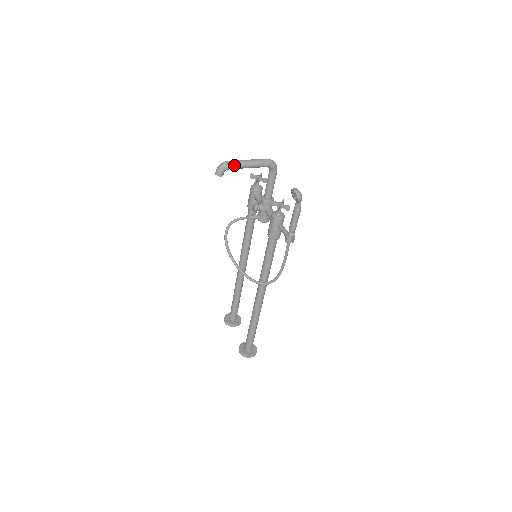
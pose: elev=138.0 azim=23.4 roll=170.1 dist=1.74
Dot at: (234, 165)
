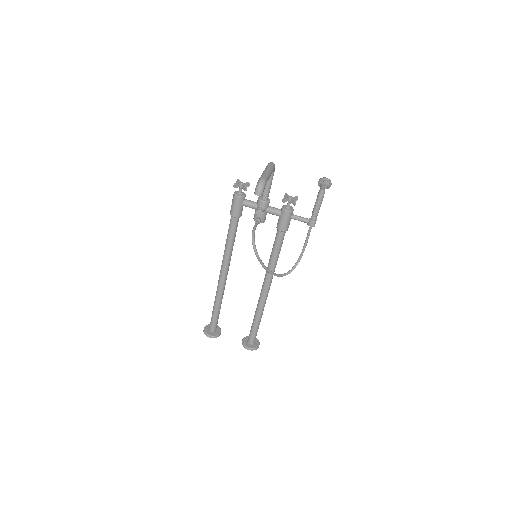
Dot at: (267, 180)
